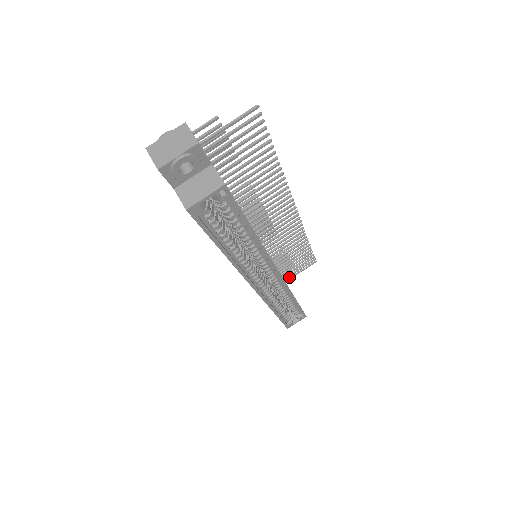
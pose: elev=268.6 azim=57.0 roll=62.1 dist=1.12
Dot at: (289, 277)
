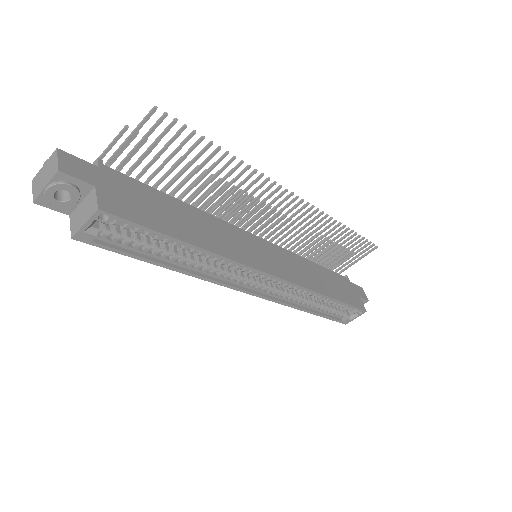
Dot at: (347, 266)
